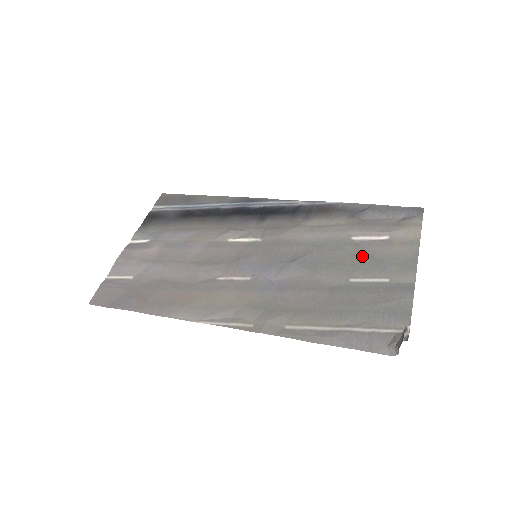
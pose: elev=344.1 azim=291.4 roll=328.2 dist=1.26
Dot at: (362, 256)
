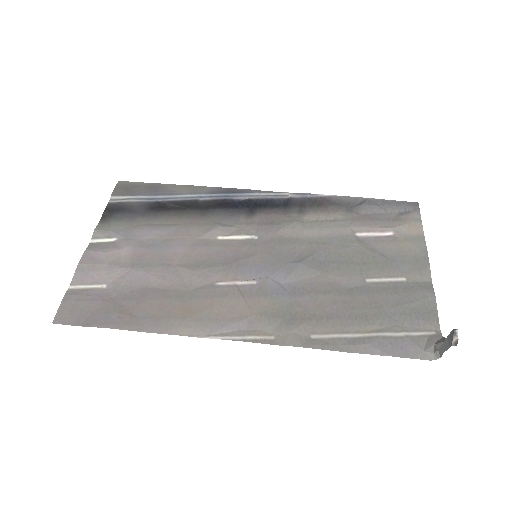
Dot at: (372, 254)
